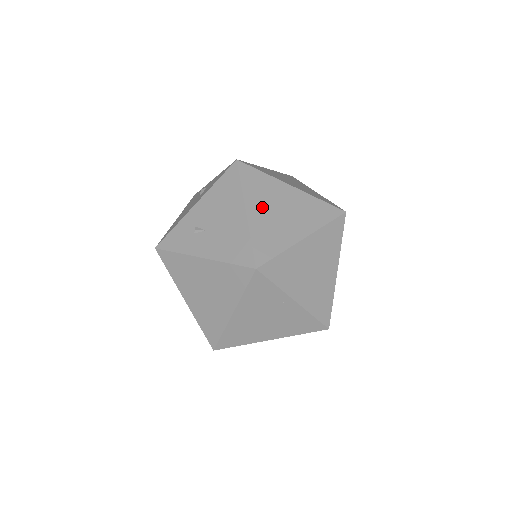
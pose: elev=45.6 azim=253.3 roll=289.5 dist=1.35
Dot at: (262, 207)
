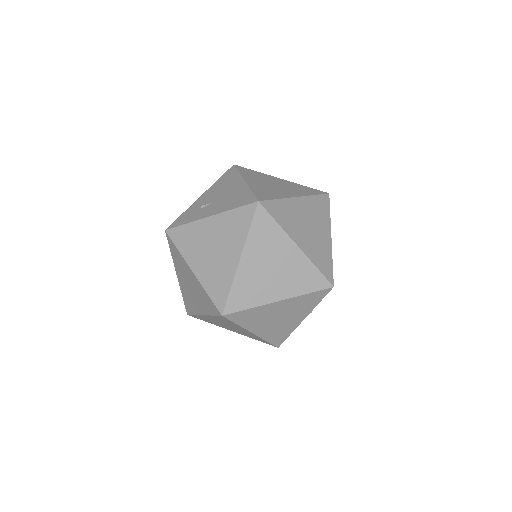
Dot at: (258, 182)
